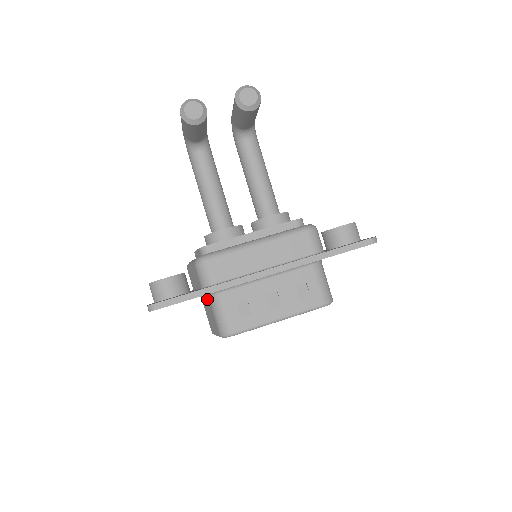
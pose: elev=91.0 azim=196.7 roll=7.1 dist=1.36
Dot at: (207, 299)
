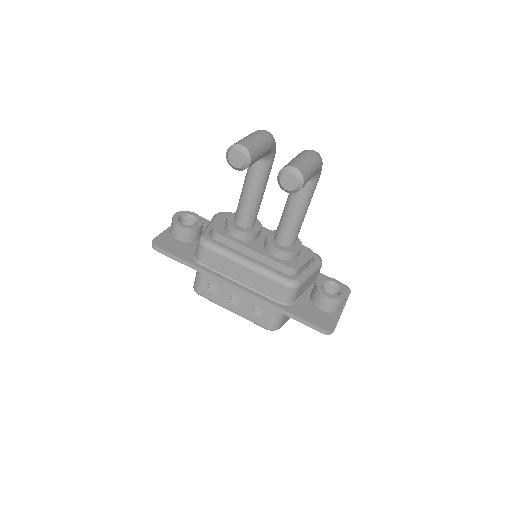
Dot at: occluded
